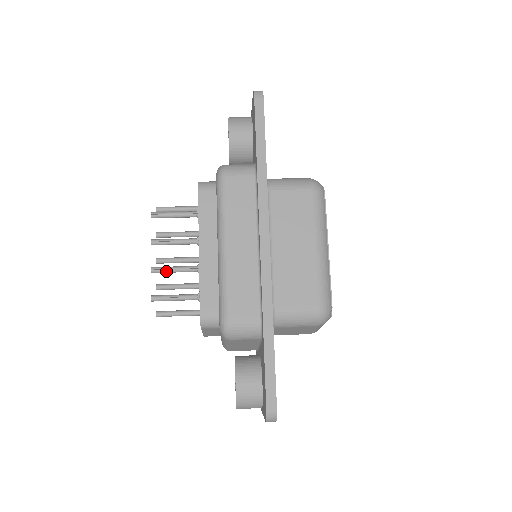
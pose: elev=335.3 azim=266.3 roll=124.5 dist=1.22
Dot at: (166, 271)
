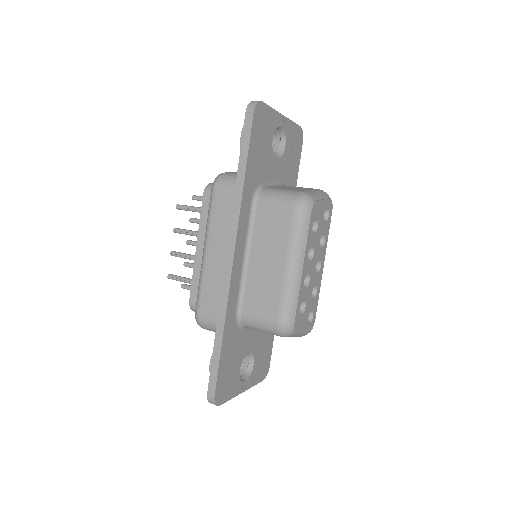
Dot at: (180, 257)
